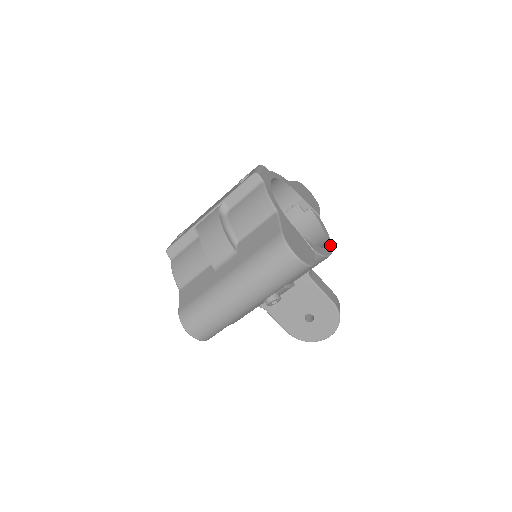
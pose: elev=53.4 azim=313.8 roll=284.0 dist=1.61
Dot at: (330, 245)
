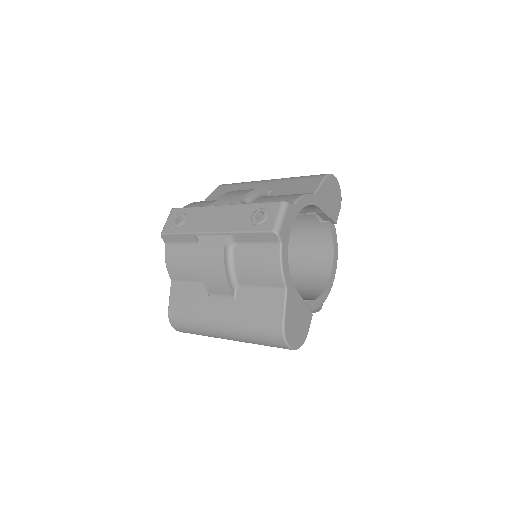
Dot at: (334, 273)
